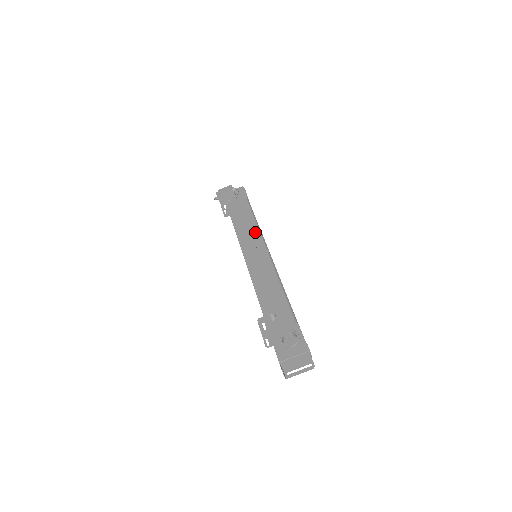
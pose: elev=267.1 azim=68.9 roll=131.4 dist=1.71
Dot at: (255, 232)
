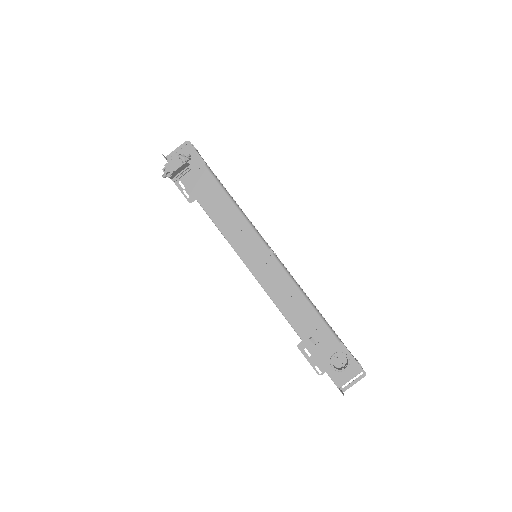
Dot at: (243, 224)
